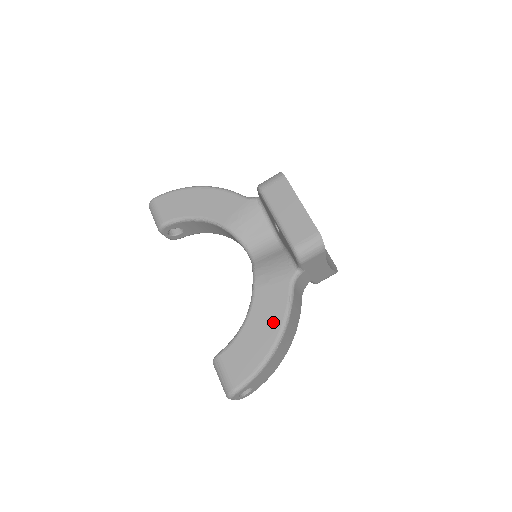
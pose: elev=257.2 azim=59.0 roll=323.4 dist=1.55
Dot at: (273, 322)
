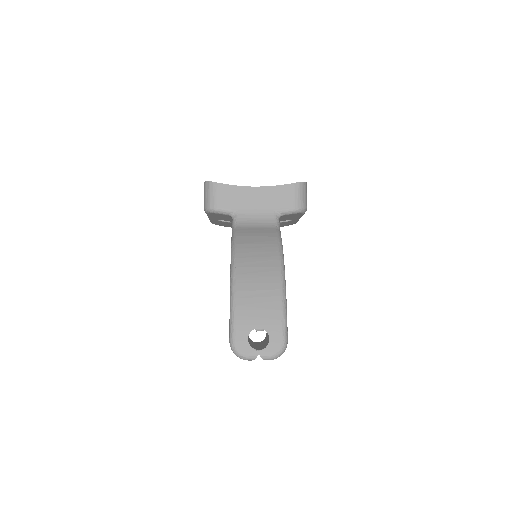
Dot at: occluded
